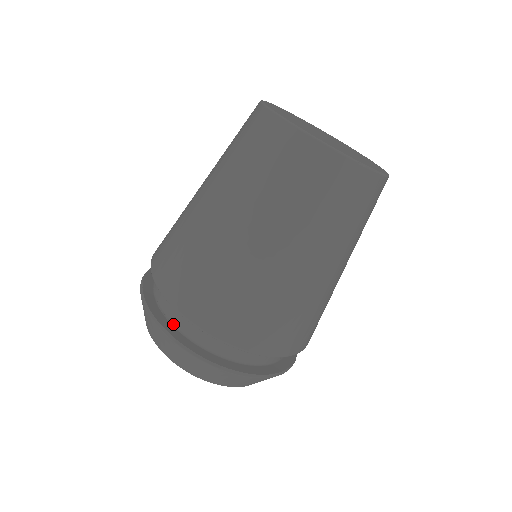
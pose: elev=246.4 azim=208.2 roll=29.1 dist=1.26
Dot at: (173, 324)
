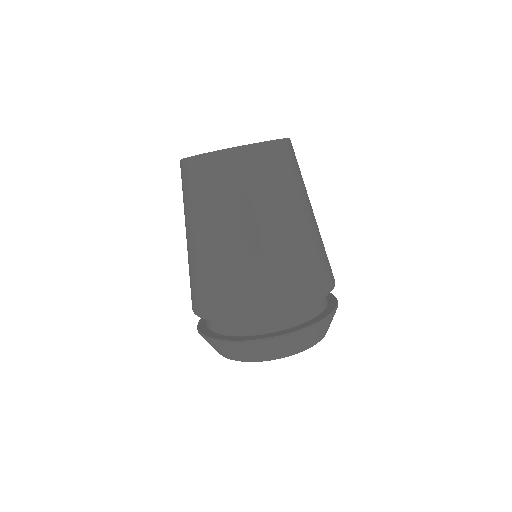
Dot at: (236, 335)
